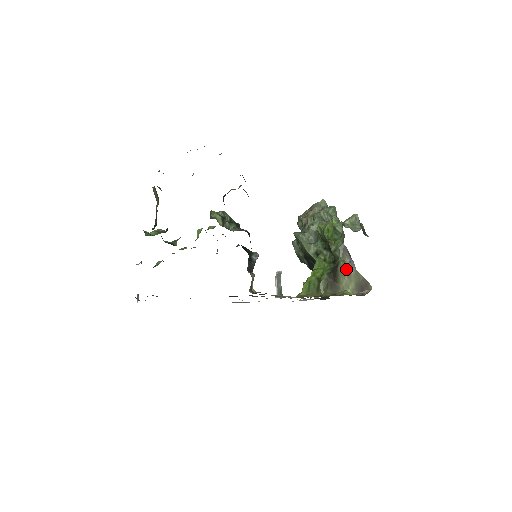
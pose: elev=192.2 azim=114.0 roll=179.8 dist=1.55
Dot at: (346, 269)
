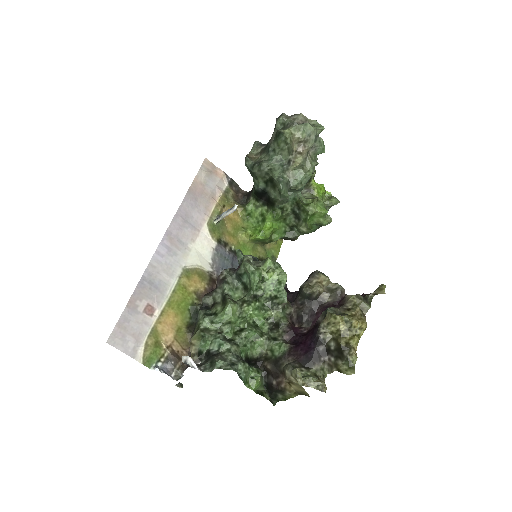
Dot at: occluded
